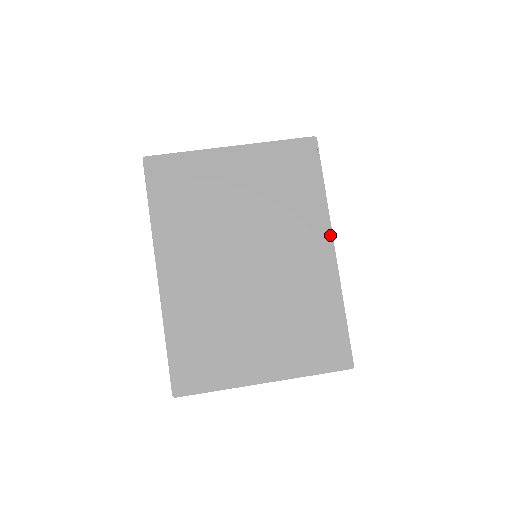
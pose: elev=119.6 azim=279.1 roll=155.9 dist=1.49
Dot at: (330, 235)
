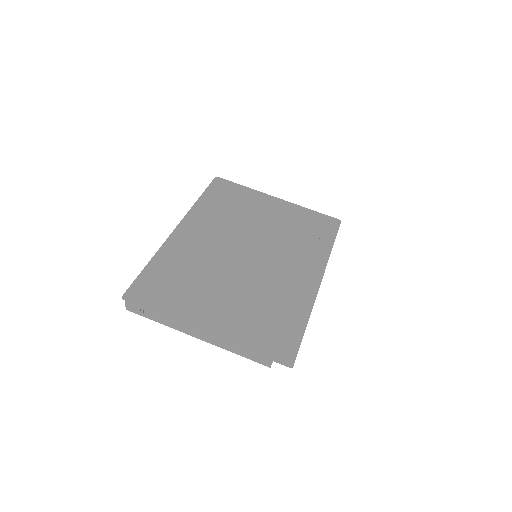
Dot at: (322, 271)
